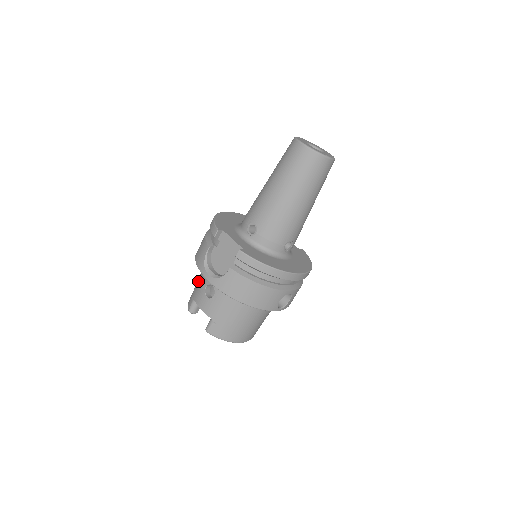
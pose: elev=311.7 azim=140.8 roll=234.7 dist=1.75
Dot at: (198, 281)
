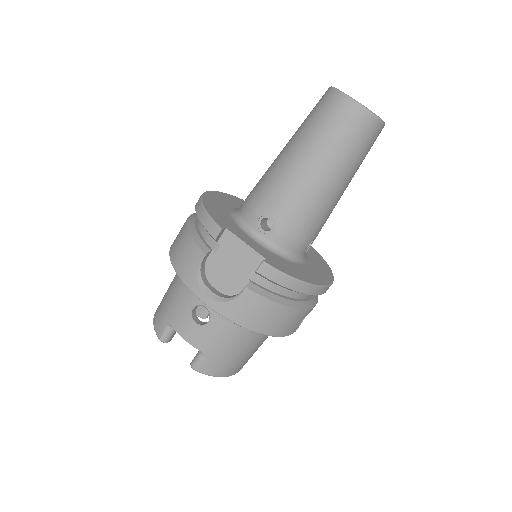
Dot at: (173, 297)
